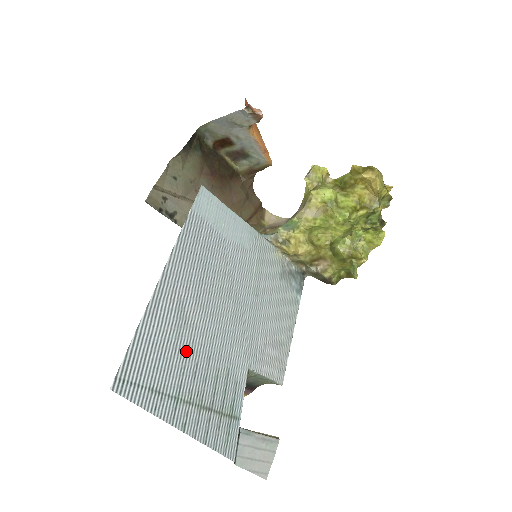
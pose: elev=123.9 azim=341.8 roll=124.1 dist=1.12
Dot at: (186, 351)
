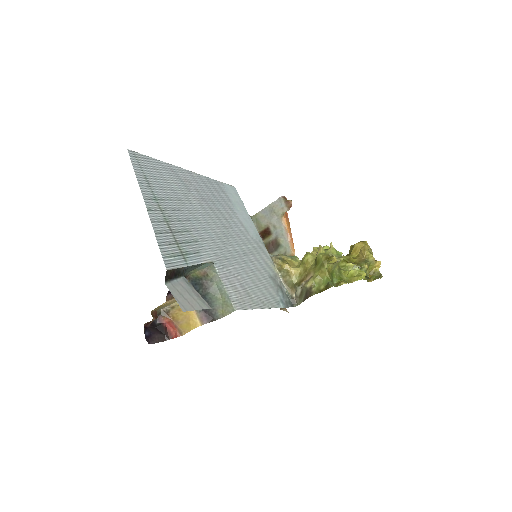
Dot at: (177, 199)
